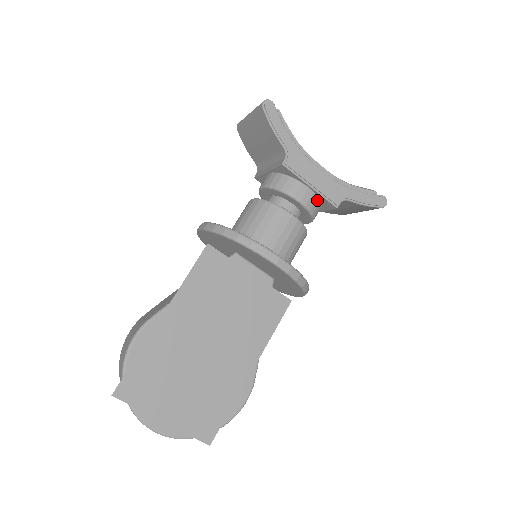
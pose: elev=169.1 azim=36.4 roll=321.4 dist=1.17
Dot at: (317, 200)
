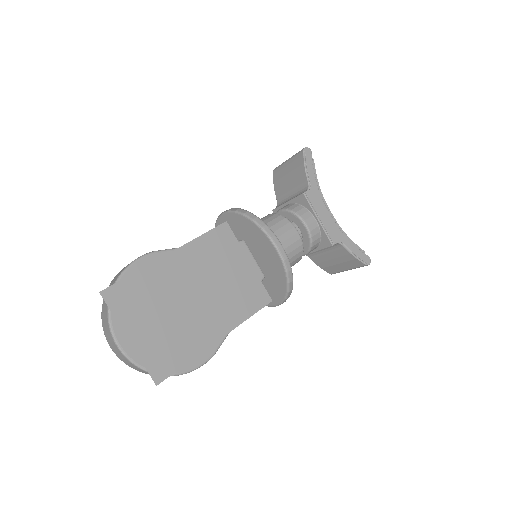
Dot at: (319, 234)
